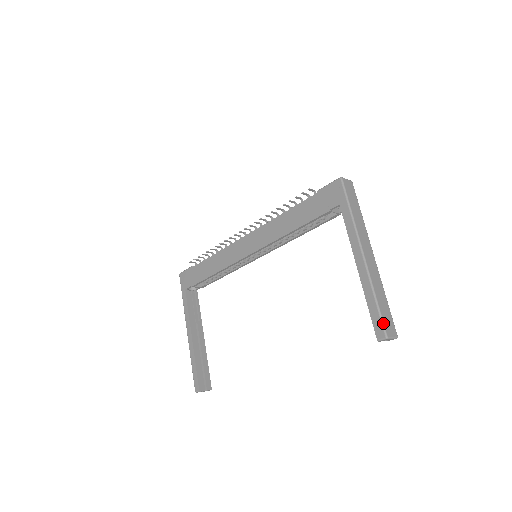
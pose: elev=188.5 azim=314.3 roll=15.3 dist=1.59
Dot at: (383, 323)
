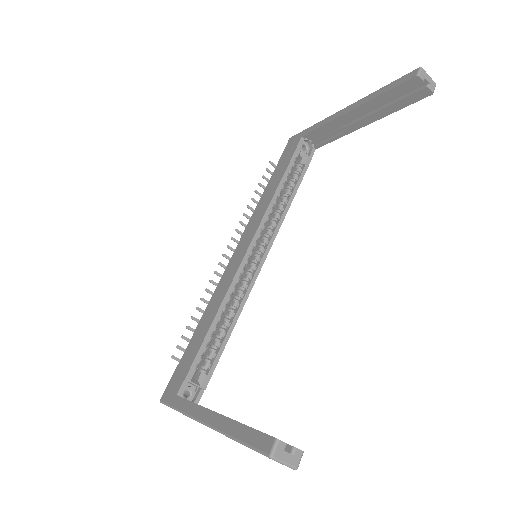
Dot at: (406, 75)
